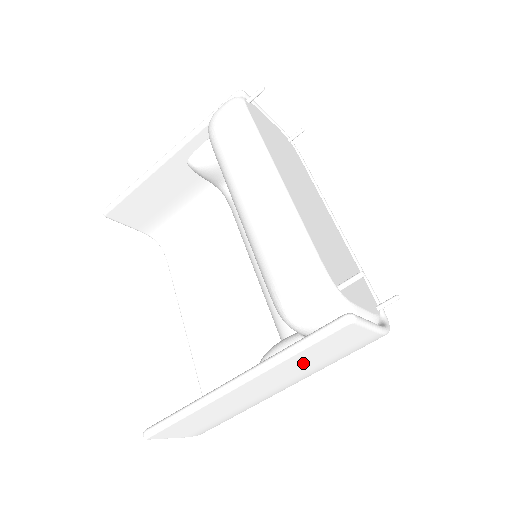
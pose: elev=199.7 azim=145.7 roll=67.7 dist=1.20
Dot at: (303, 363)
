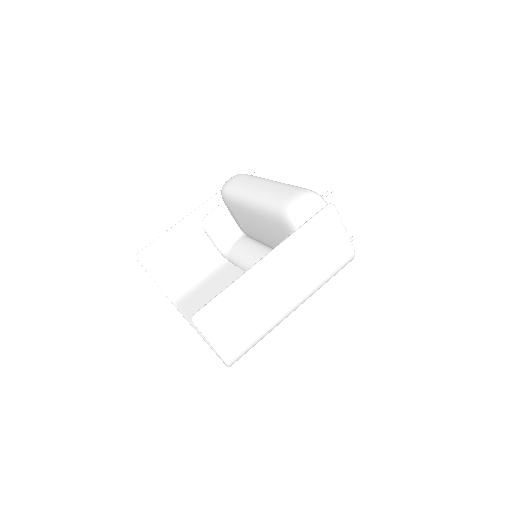
Dot at: (307, 252)
